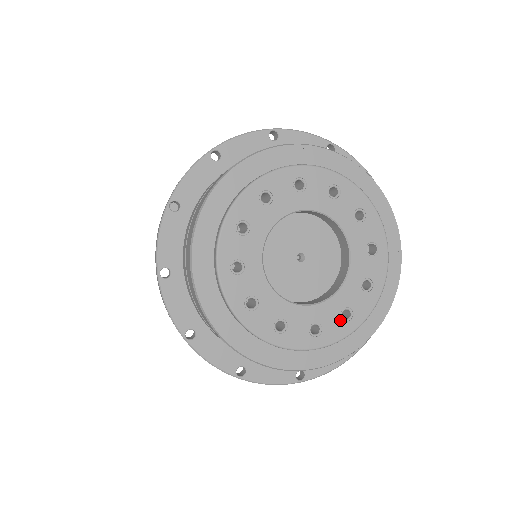
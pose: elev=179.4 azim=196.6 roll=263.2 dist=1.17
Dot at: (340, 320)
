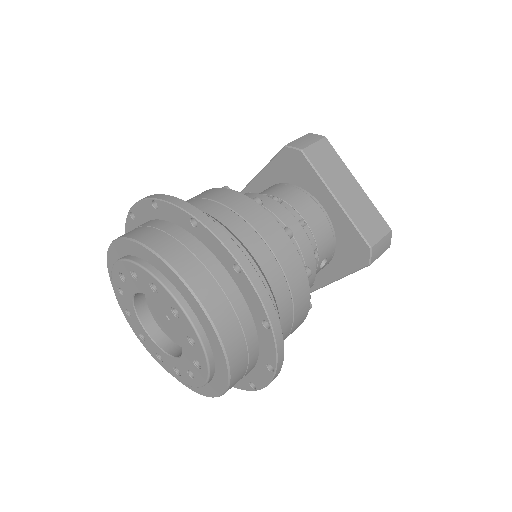
Dot at: (155, 353)
